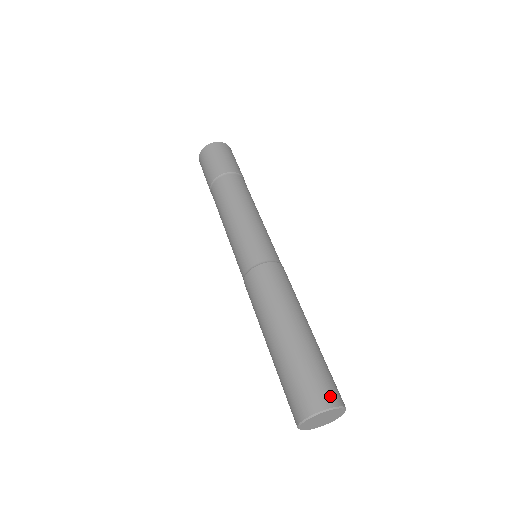
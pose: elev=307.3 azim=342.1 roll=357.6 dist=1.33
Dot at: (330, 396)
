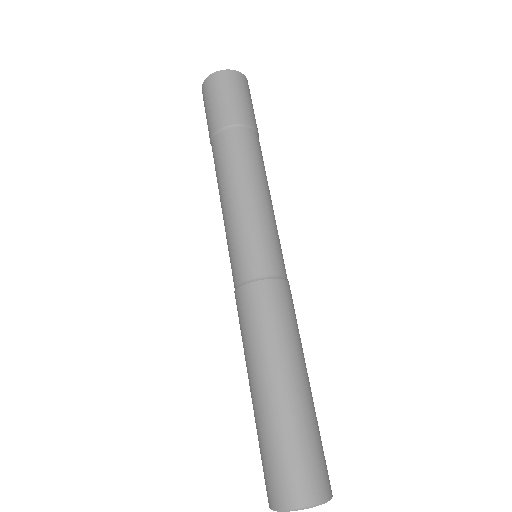
Dot at: (293, 493)
